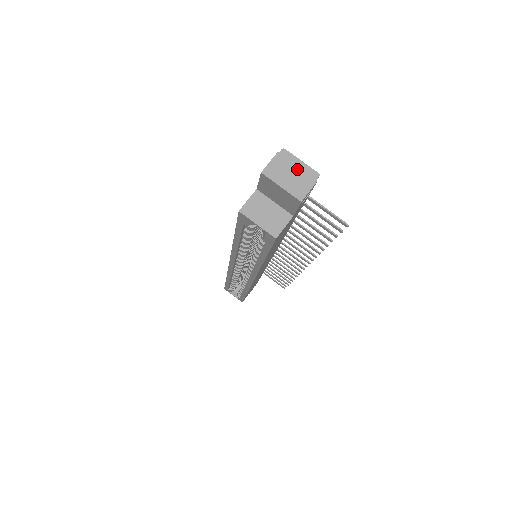
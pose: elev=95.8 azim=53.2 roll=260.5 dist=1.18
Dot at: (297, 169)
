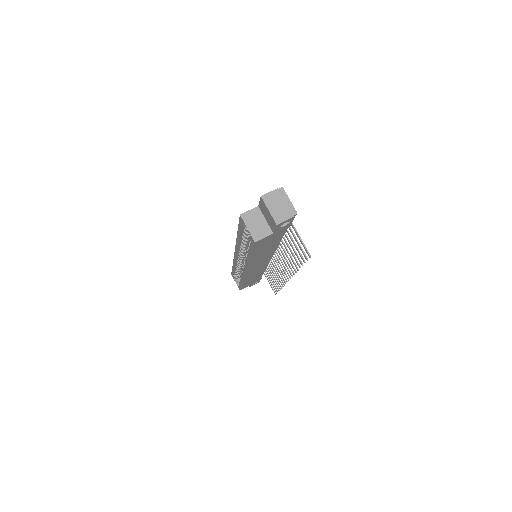
Dot at: (284, 204)
